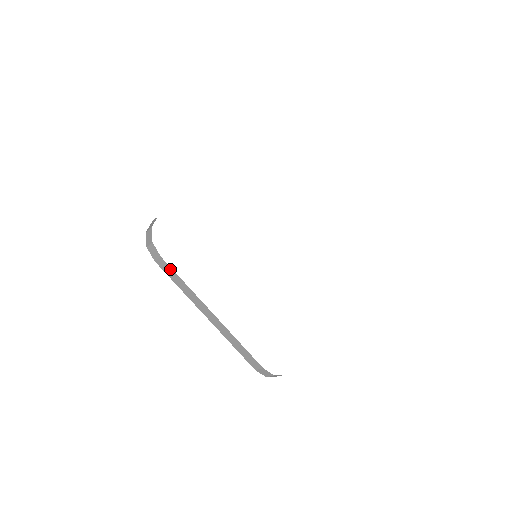
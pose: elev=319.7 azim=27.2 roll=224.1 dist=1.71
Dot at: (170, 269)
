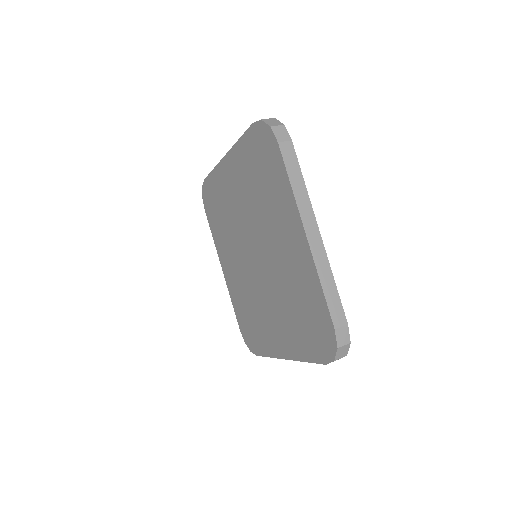
Dot at: (294, 158)
